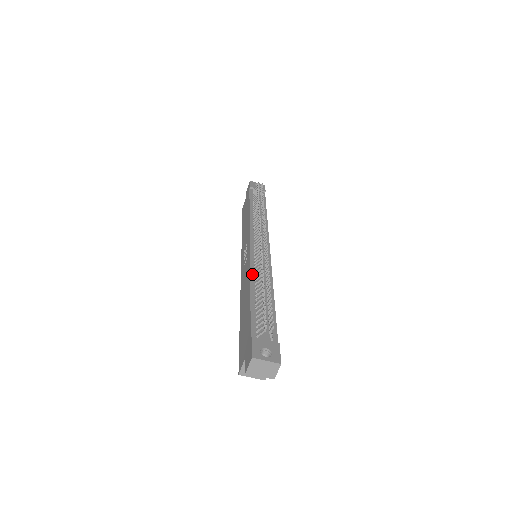
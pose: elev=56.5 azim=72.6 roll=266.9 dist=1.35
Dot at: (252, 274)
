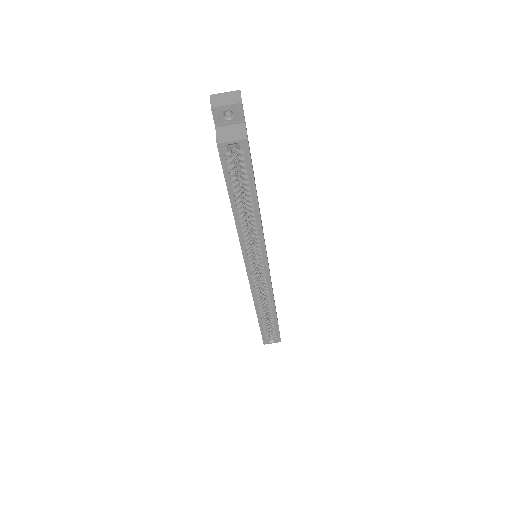
Dot at: occluded
